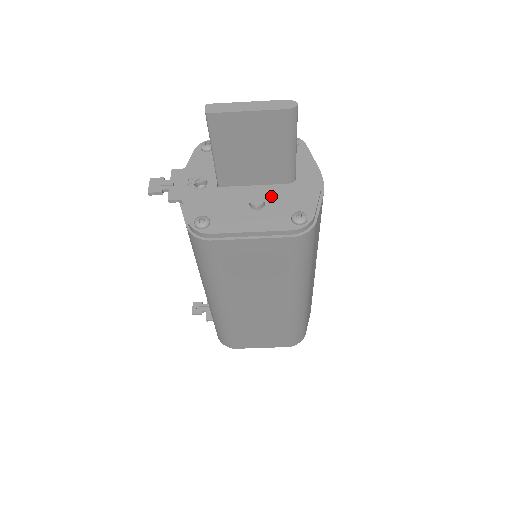
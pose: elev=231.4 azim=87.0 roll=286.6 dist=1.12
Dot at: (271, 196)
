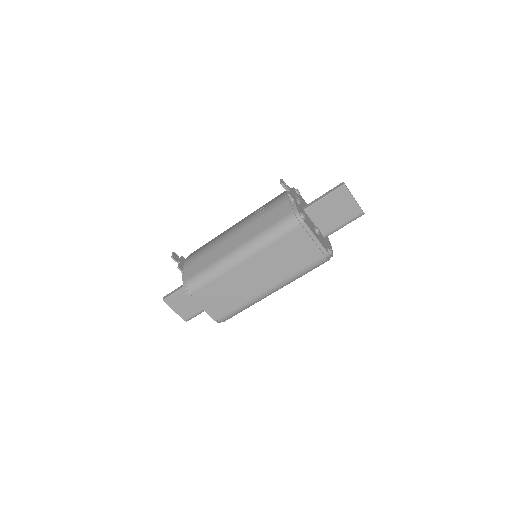
Dot at: (320, 234)
